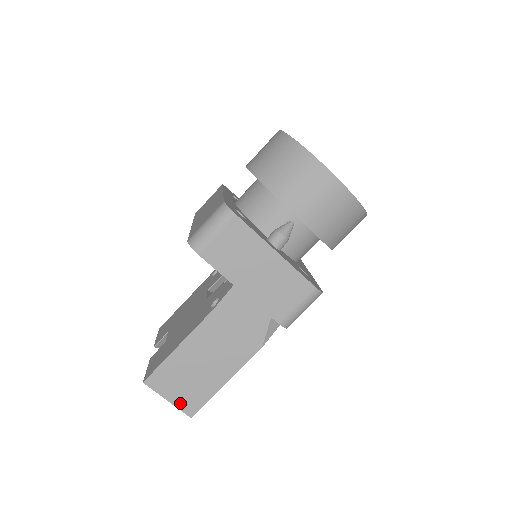
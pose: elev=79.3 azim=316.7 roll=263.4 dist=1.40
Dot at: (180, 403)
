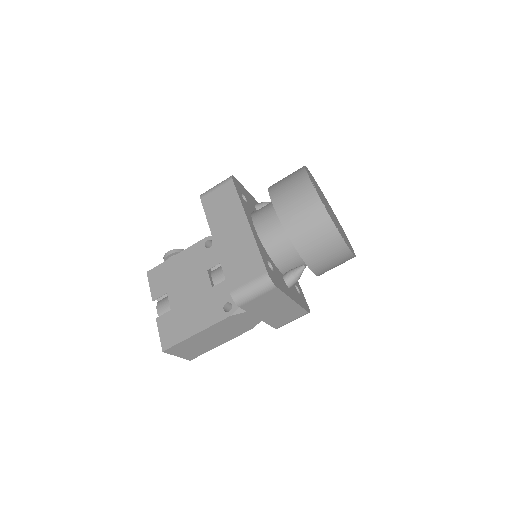
Dot at: (185, 356)
